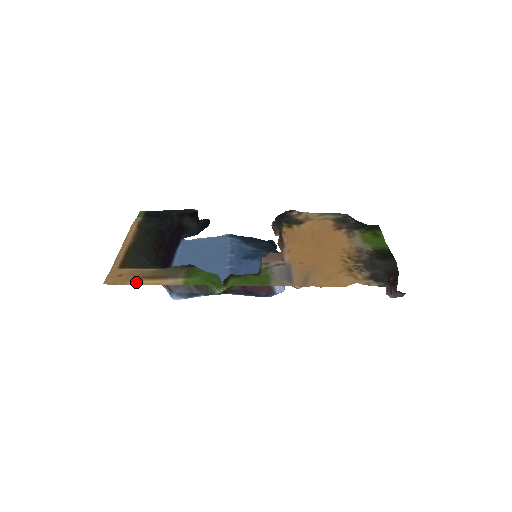
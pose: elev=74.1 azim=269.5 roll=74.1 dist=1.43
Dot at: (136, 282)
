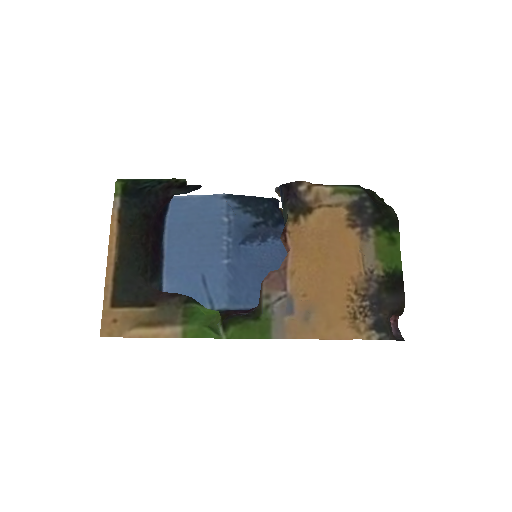
Dot at: (133, 332)
